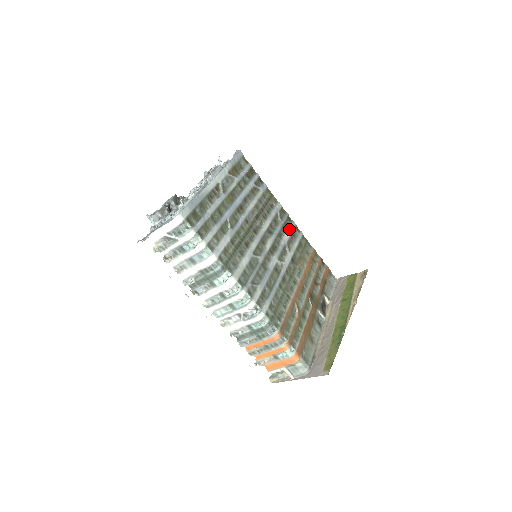
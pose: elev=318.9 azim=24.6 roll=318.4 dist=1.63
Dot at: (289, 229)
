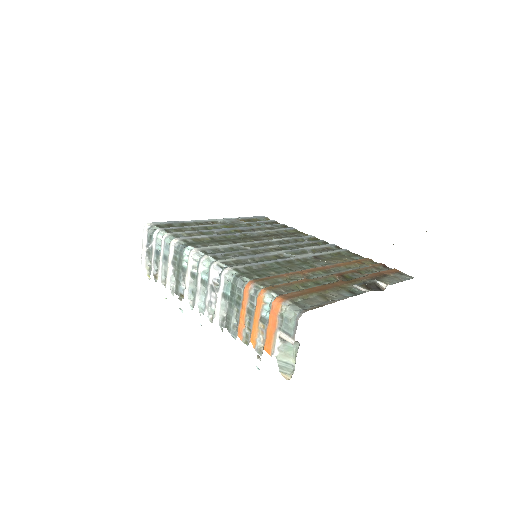
Dot at: (321, 246)
